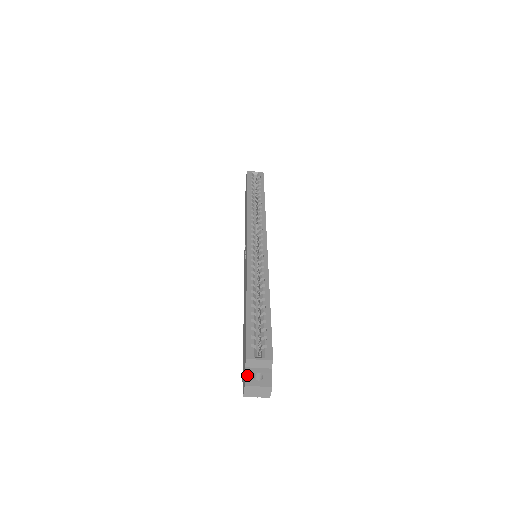
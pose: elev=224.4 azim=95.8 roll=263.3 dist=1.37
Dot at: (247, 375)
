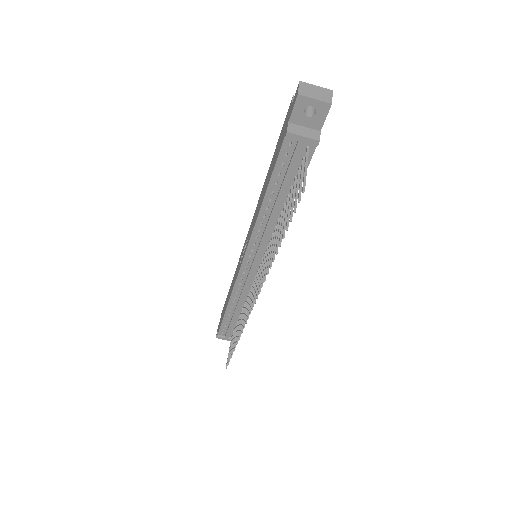
Dot at: occluded
